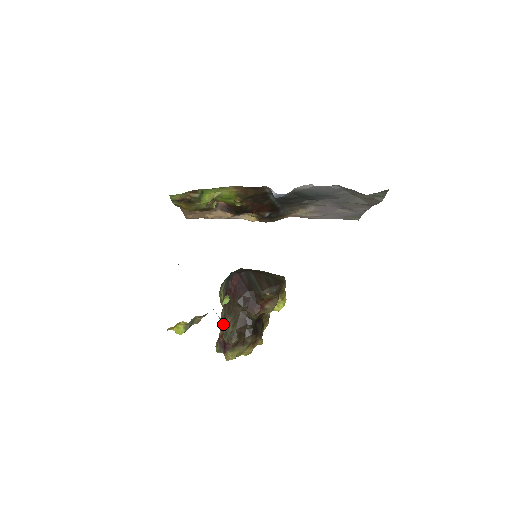
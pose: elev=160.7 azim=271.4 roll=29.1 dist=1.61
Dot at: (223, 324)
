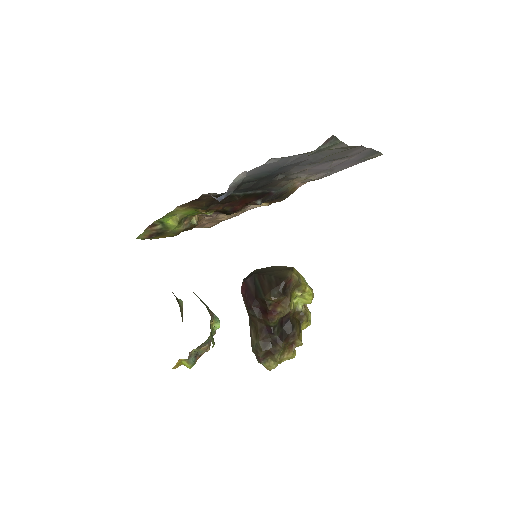
Dot at: (250, 336)
